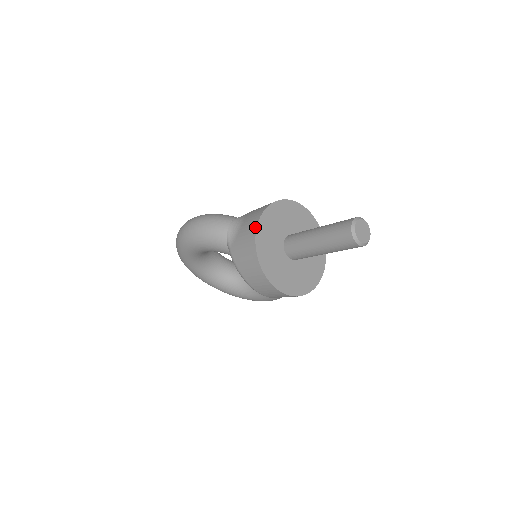
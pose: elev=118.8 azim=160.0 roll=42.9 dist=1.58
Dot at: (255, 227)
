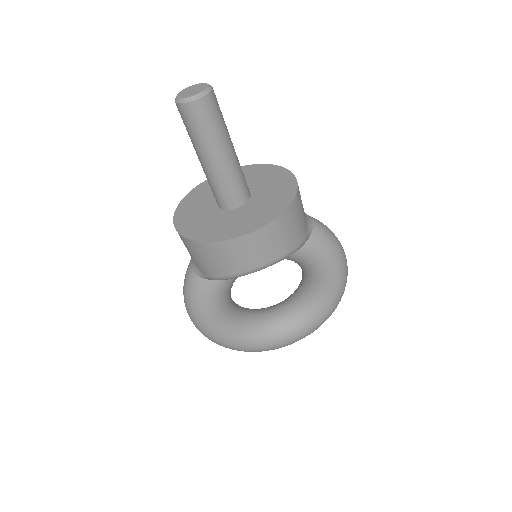
Dot at: occluded
